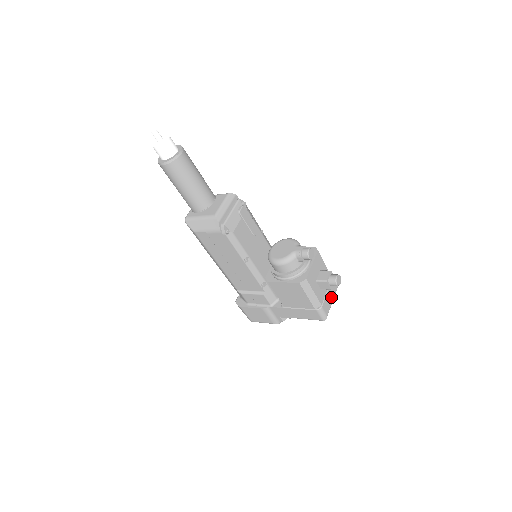
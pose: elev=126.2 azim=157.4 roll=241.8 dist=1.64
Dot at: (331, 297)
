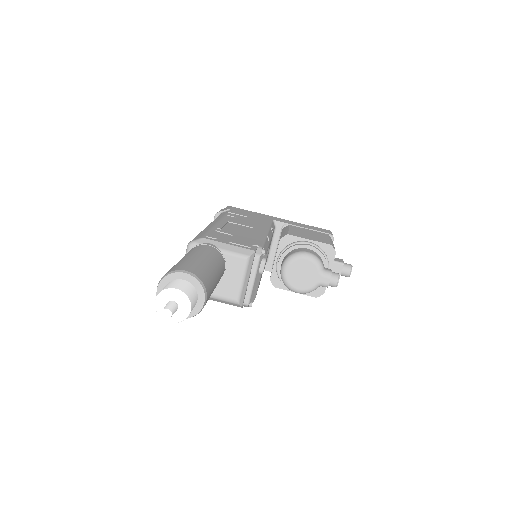
Dot at: occluded
